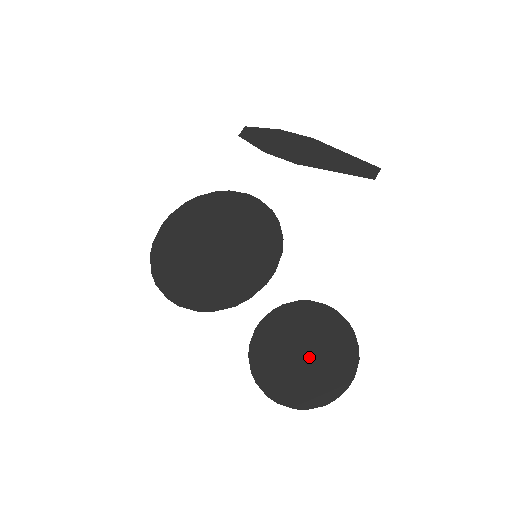
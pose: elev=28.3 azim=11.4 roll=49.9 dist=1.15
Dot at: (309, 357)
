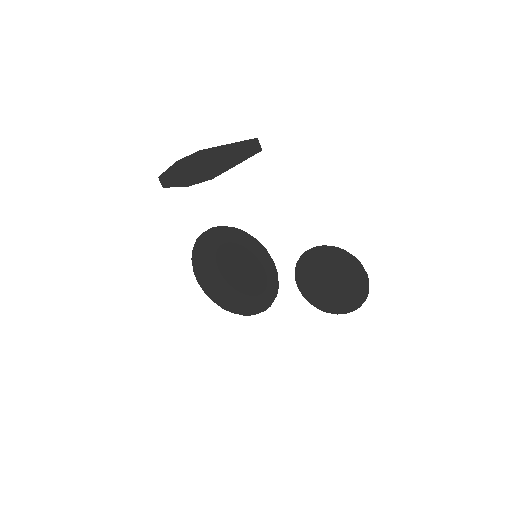
Dot at: (336, 281)
